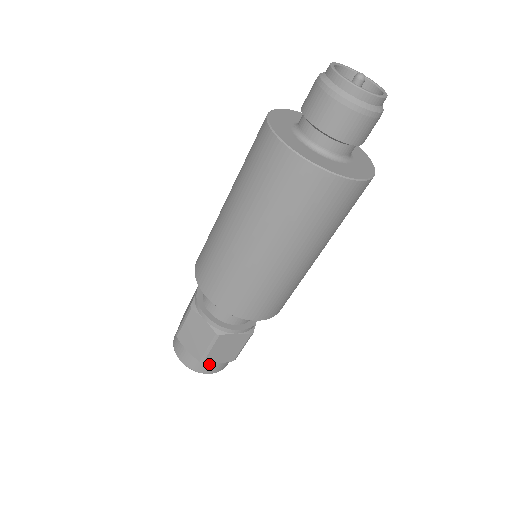
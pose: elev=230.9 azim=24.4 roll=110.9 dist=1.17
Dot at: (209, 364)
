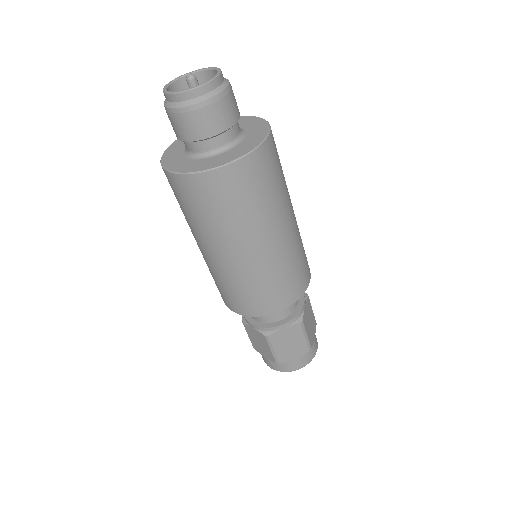
Dot at: (288, 362)
